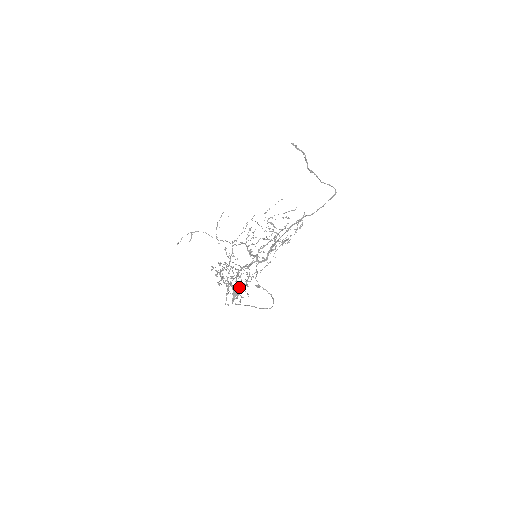
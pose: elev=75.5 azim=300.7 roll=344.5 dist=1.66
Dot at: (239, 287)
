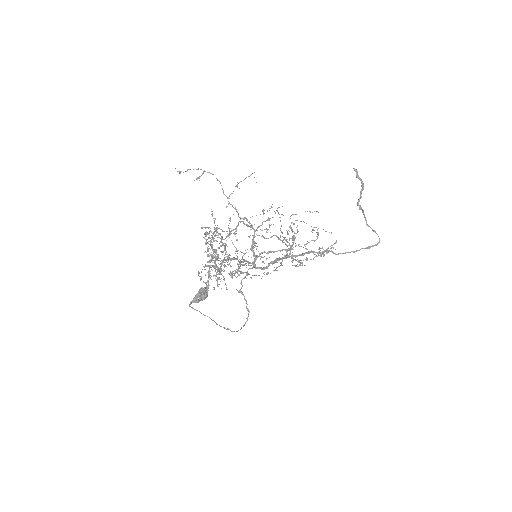
Dot at: (221, 273)
